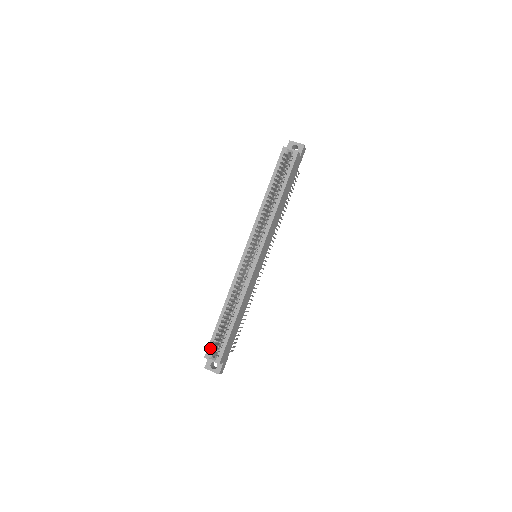
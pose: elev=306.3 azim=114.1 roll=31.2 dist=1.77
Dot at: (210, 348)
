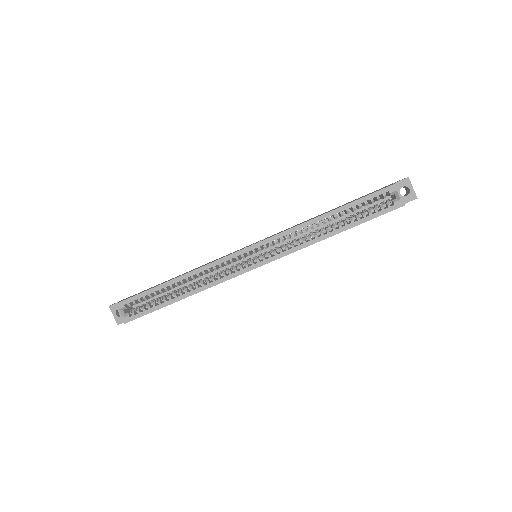
Dot at: (129, 302)
